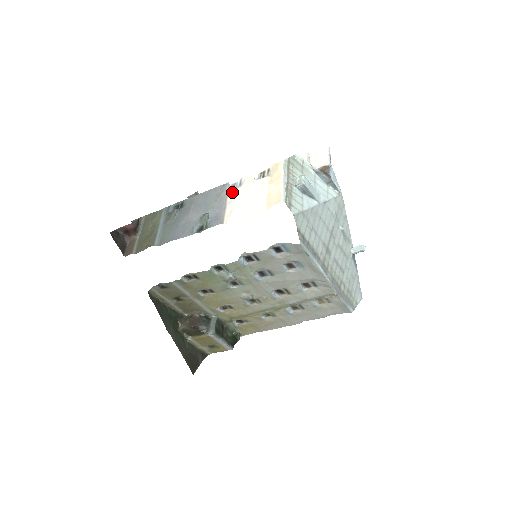
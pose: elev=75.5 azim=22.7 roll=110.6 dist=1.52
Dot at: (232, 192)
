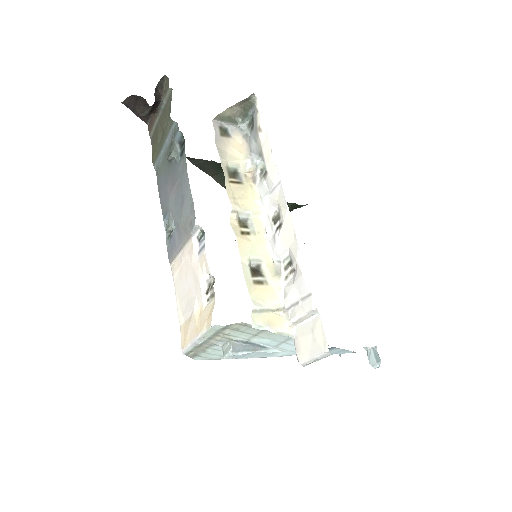
Dot at: (190, 246)
